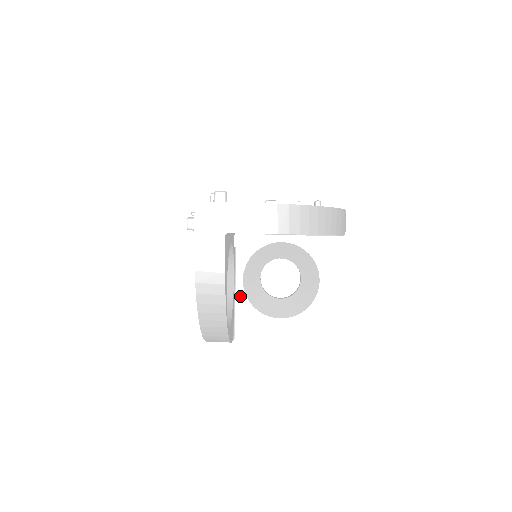
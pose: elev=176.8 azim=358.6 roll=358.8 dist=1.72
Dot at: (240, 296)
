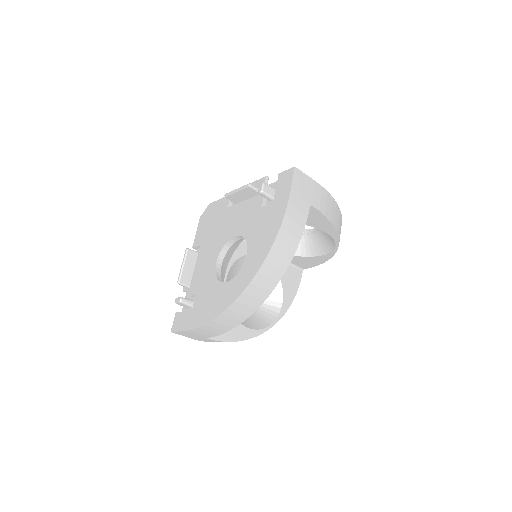
Dot at: occluded
